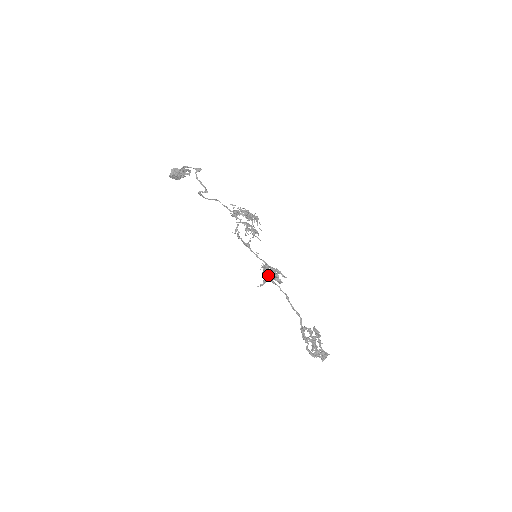
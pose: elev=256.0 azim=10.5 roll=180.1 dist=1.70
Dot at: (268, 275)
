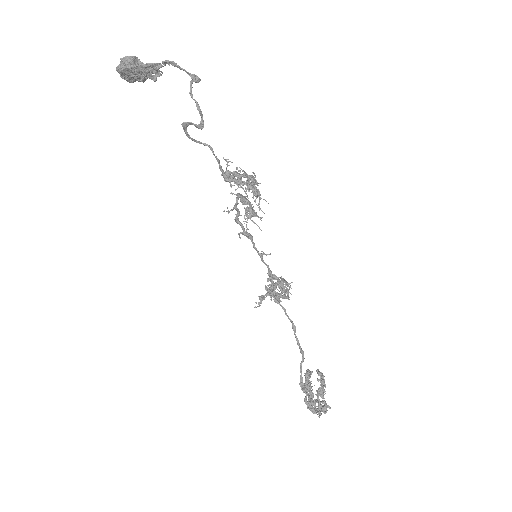
Dot at: (270, 289)
